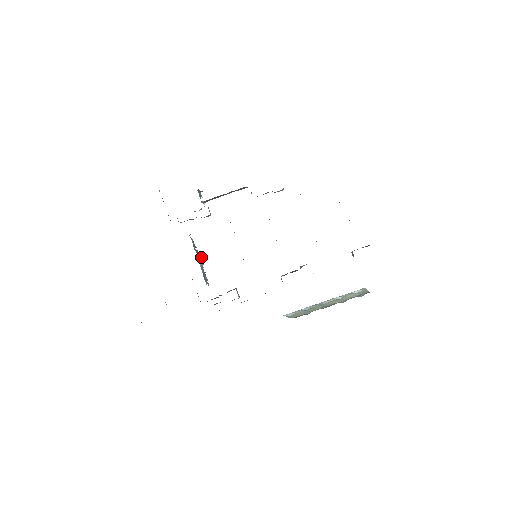
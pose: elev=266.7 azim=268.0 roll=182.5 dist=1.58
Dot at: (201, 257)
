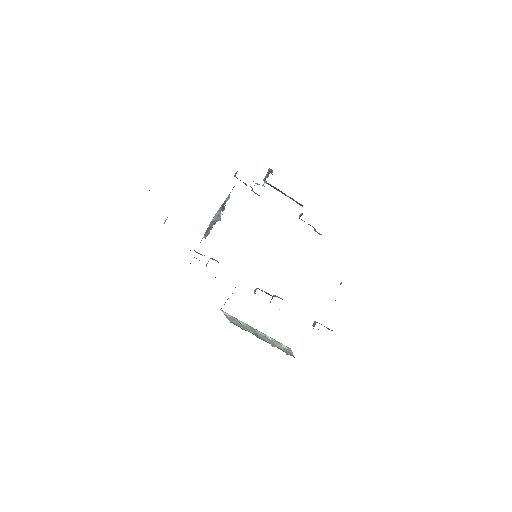
Dot at: occluded
